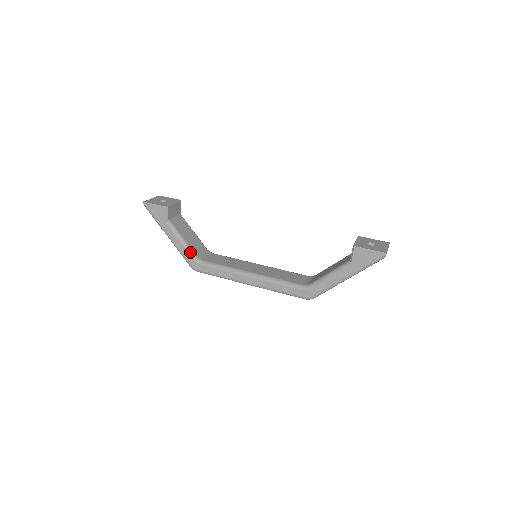
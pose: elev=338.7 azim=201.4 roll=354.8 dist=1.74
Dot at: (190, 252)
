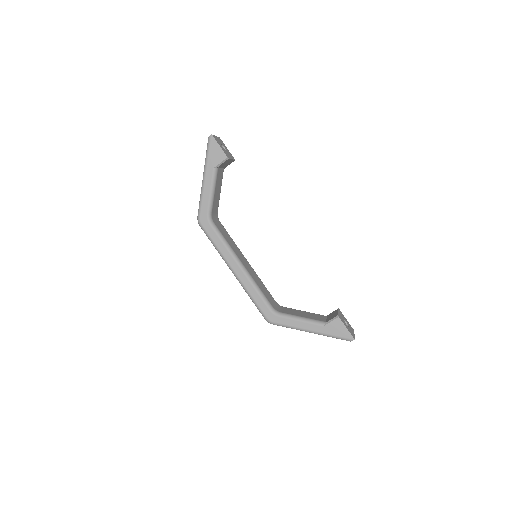
Dot at: (210, 207)
